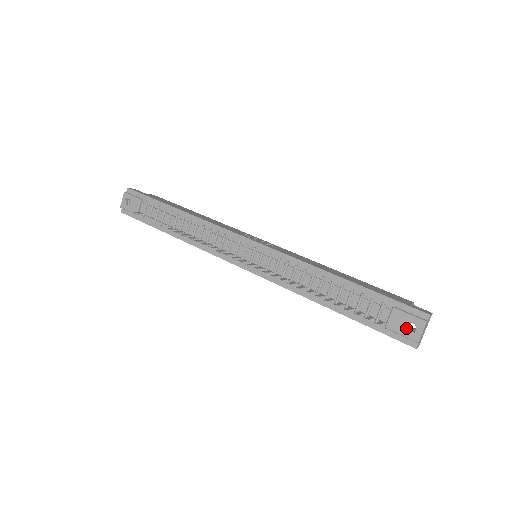
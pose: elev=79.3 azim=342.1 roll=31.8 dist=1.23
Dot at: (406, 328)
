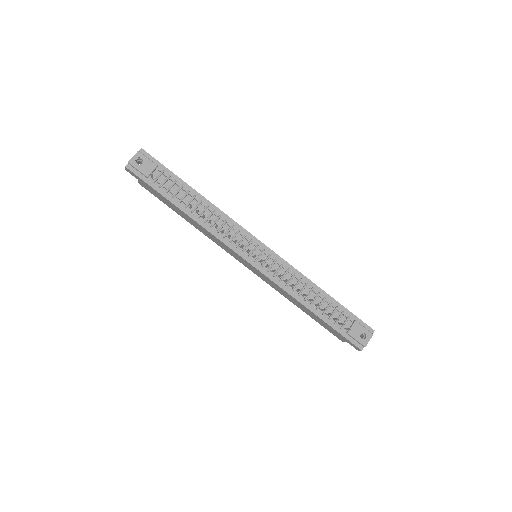
Dot at: occluded
